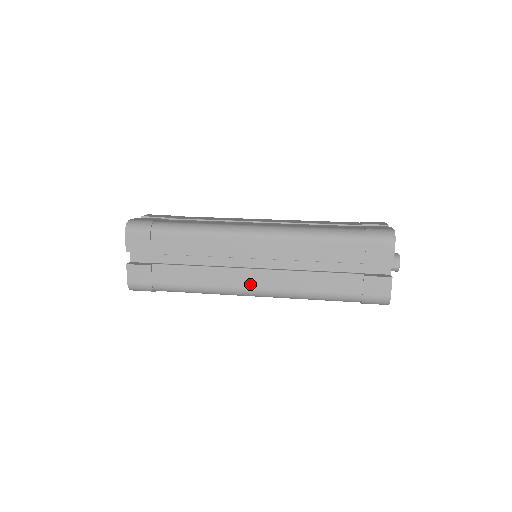
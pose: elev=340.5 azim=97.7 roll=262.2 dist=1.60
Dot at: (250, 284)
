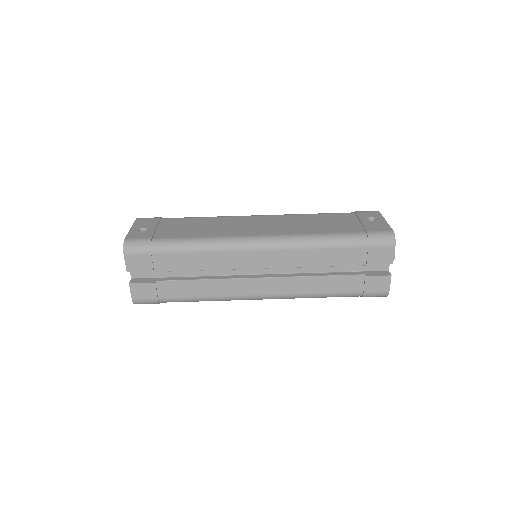
Dot at: occluded
